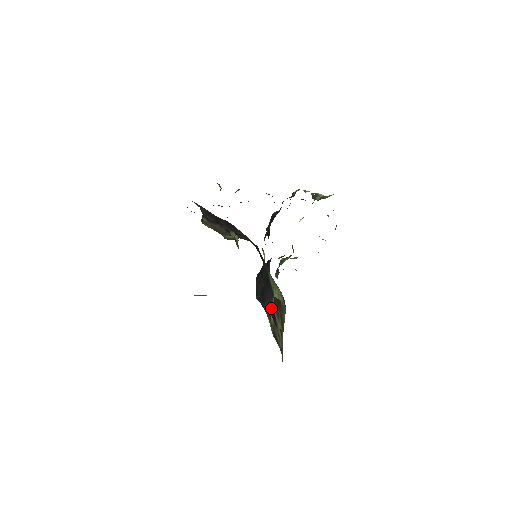
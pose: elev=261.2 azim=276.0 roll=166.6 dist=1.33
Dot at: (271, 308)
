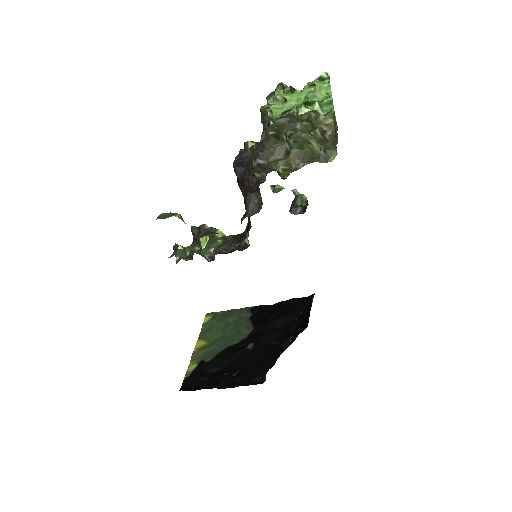
Dot at: occluded
